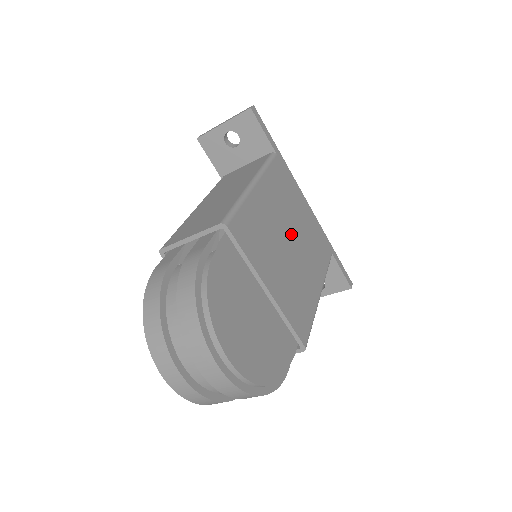
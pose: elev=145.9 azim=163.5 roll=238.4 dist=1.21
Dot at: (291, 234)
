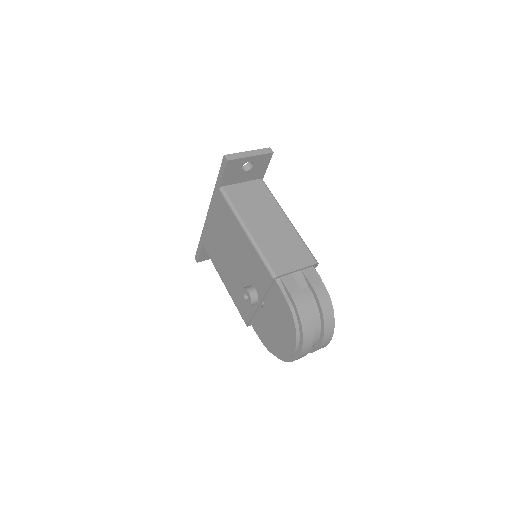
Dot at: occluded
